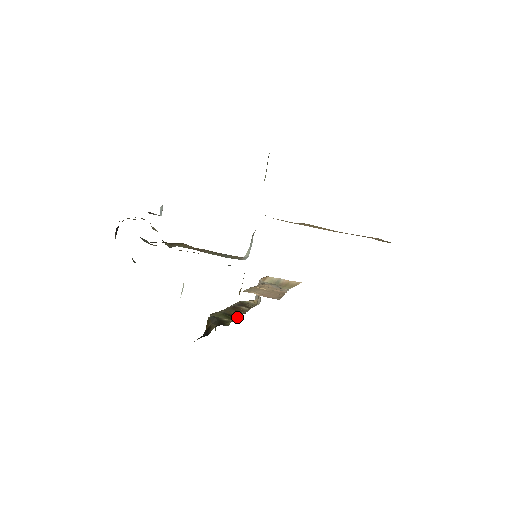
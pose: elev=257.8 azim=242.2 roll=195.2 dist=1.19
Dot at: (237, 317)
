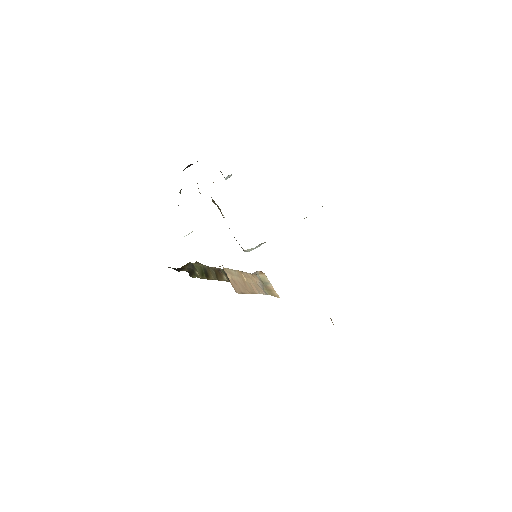
Dot at: (209, 278)
